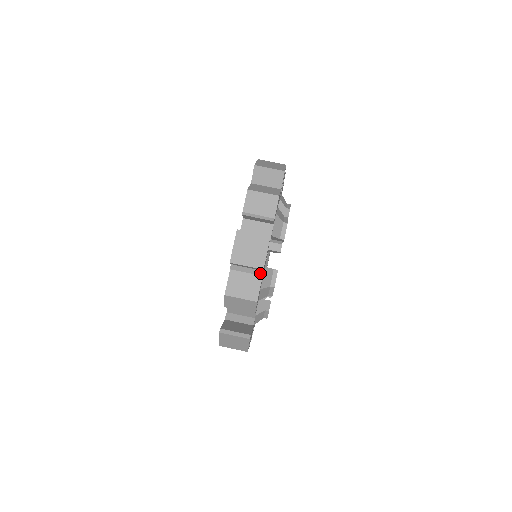
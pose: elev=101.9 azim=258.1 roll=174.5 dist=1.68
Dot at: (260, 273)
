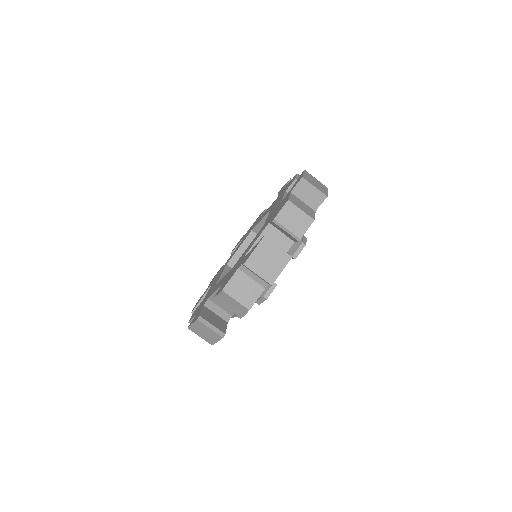
Dot at: occluded
